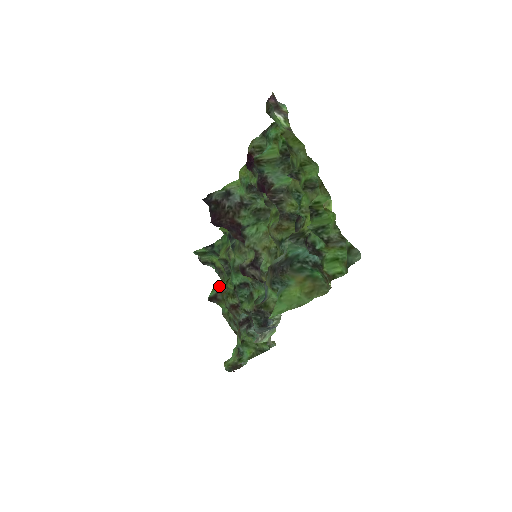
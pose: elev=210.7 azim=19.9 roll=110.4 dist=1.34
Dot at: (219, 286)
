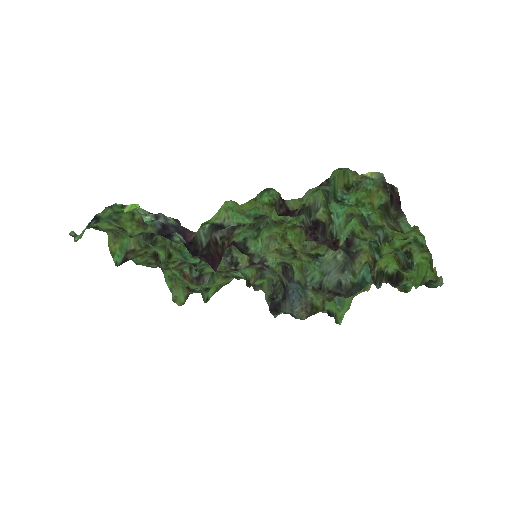
Dot at: (120, 246)
